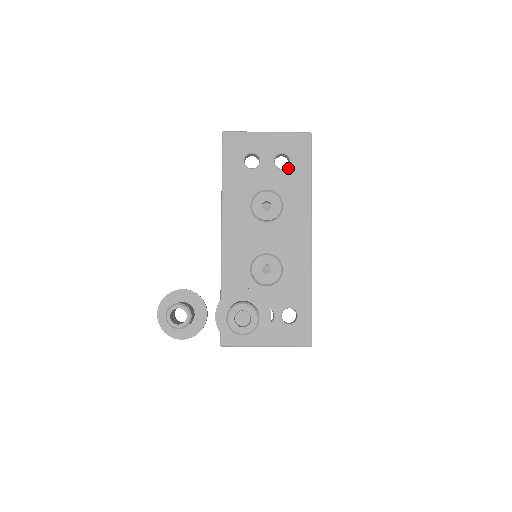
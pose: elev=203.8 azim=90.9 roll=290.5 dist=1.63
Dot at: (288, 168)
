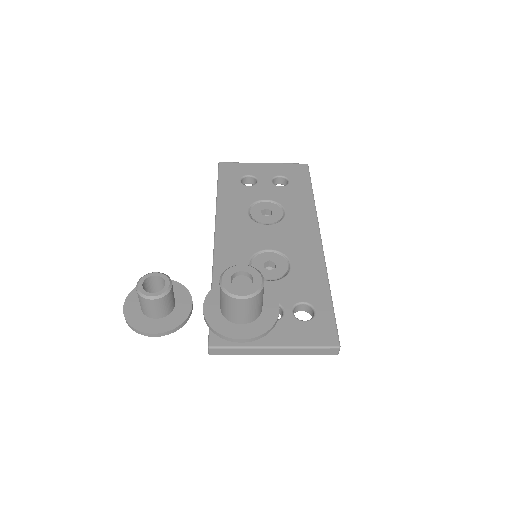
Dot at: (287, 185)
